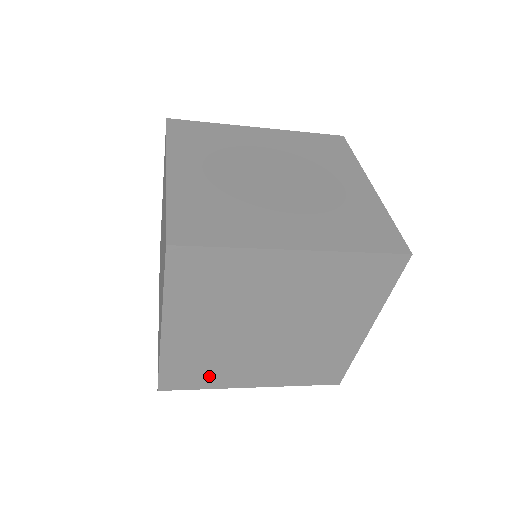
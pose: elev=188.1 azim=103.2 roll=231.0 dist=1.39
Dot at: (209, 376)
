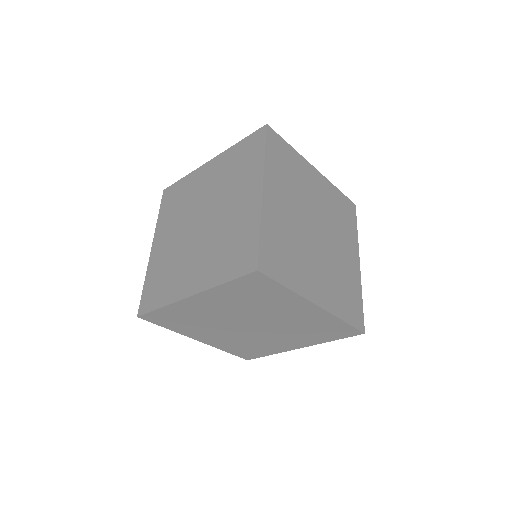
Dot at: (290, 269)
